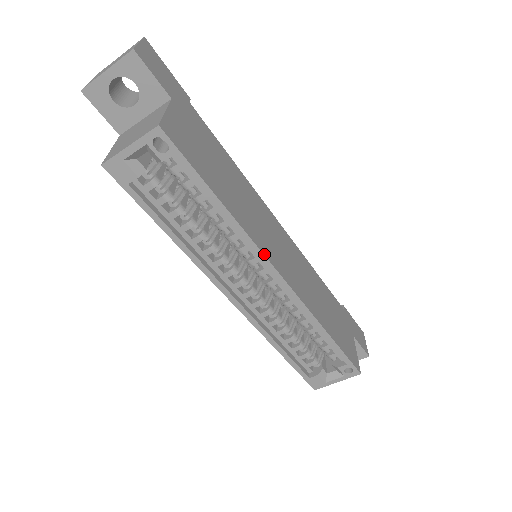
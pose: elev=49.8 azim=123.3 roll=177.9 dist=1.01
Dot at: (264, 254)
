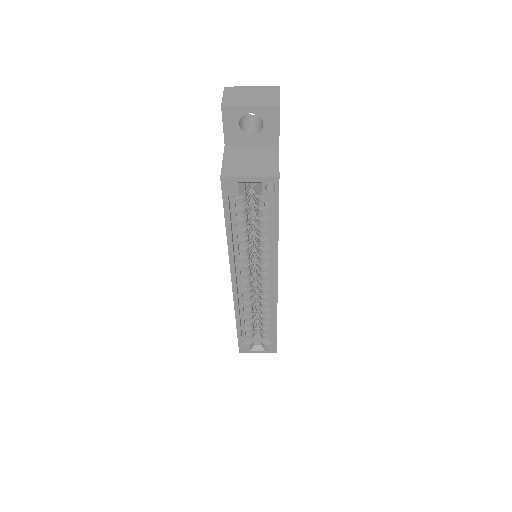
Dot at: occluded
